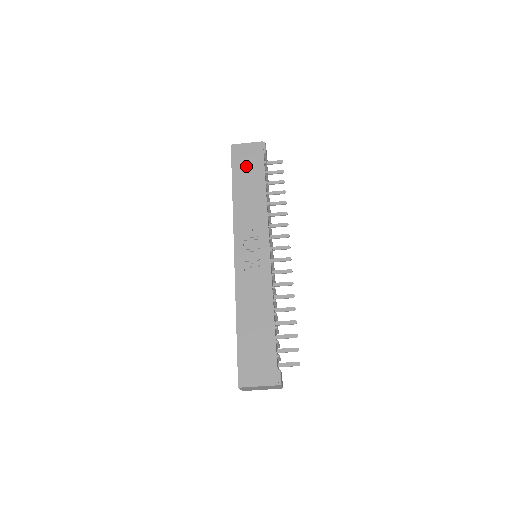
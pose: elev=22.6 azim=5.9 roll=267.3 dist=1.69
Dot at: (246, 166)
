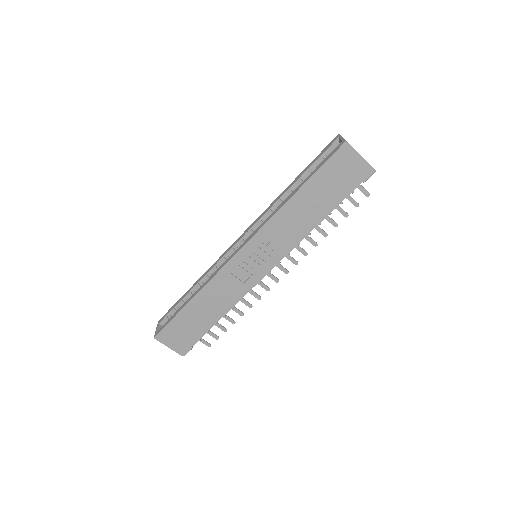
Dot at: (332, 181)
